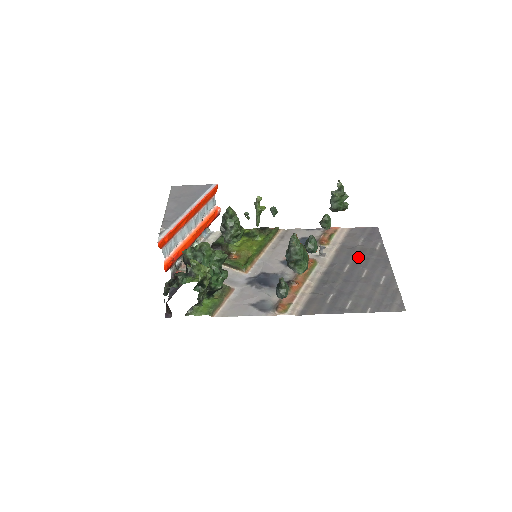
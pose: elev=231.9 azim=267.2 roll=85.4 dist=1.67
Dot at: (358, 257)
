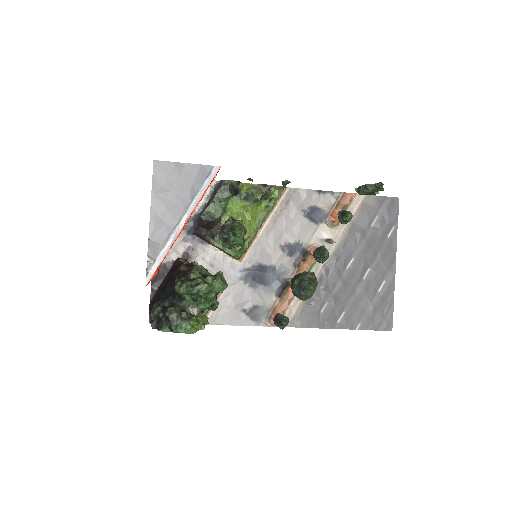
Dot at: (366, 249)
